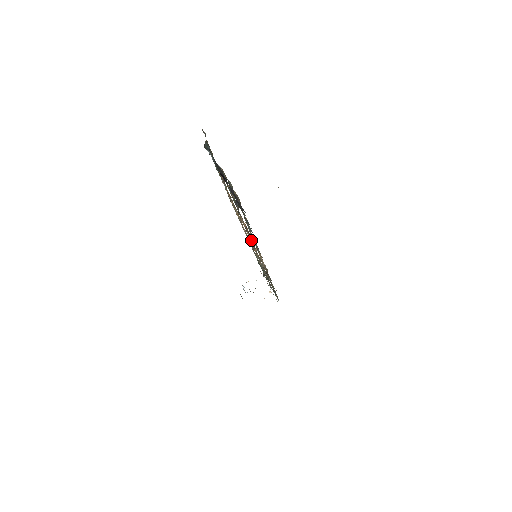
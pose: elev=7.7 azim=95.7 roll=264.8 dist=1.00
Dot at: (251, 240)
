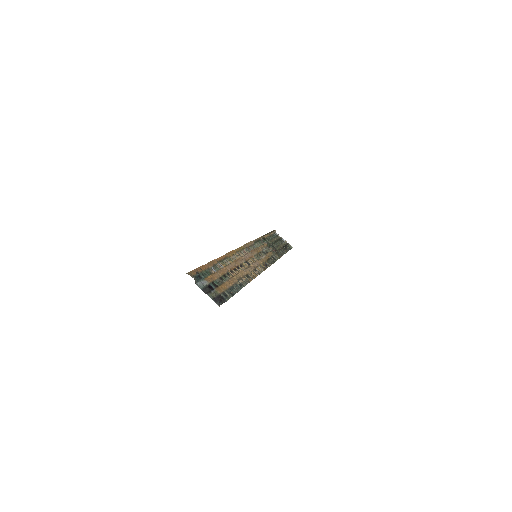
Dot at: (245, 267)
